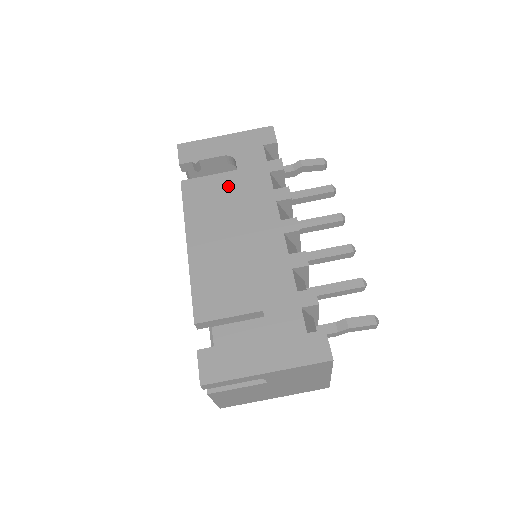
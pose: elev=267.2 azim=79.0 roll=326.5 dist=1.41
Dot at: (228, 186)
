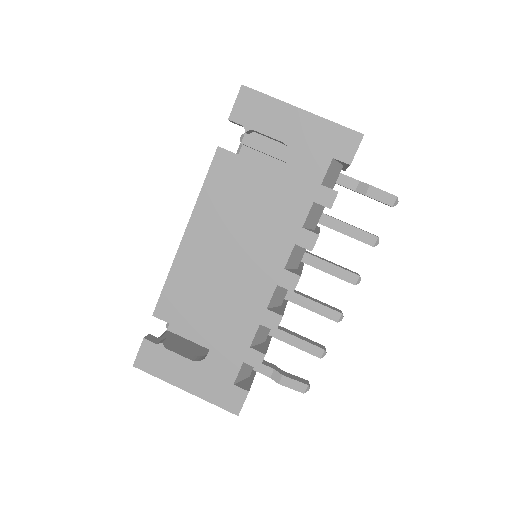
Dot at: (261, 190)
